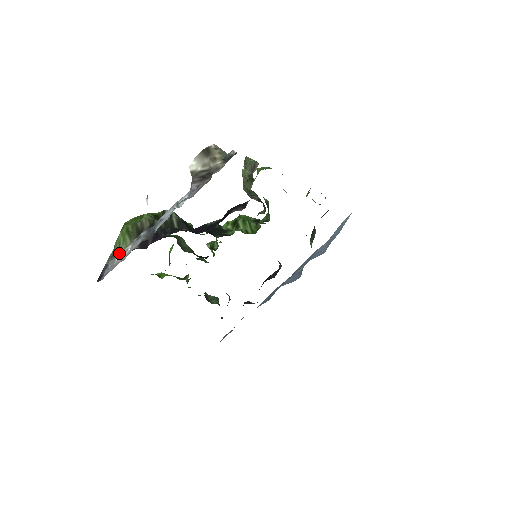
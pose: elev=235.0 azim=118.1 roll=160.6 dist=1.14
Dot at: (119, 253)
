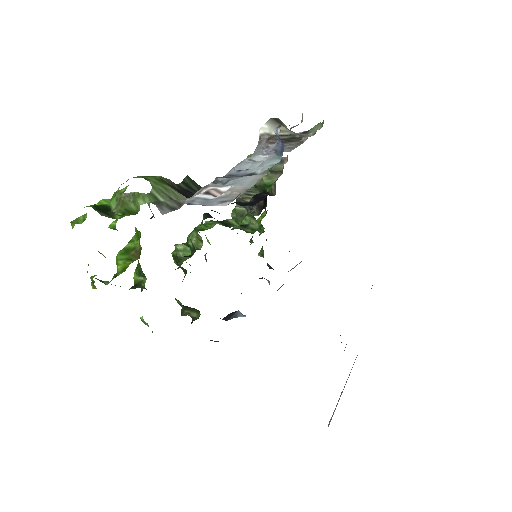
Dot at: (173, 200)
